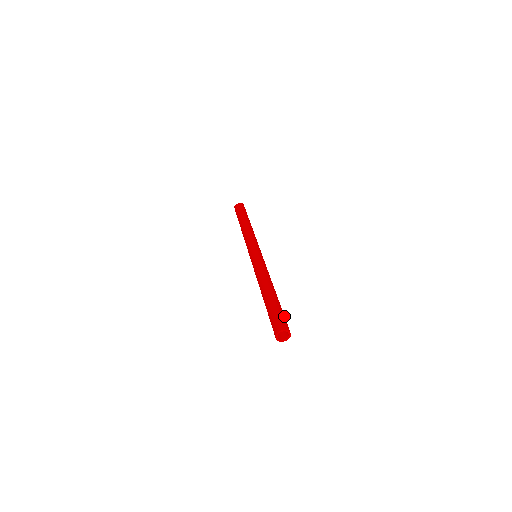
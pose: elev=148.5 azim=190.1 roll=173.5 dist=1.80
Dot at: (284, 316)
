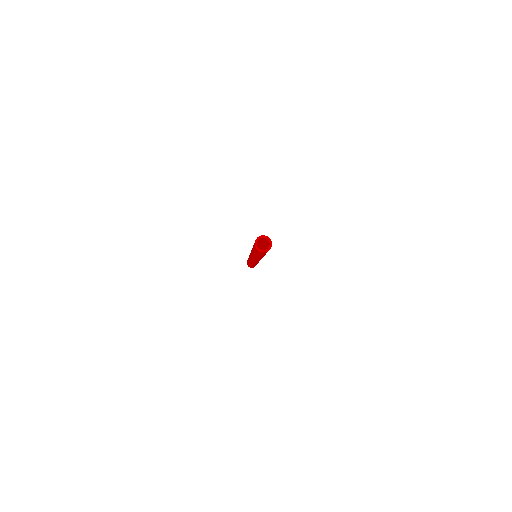
Dot at: occluded
